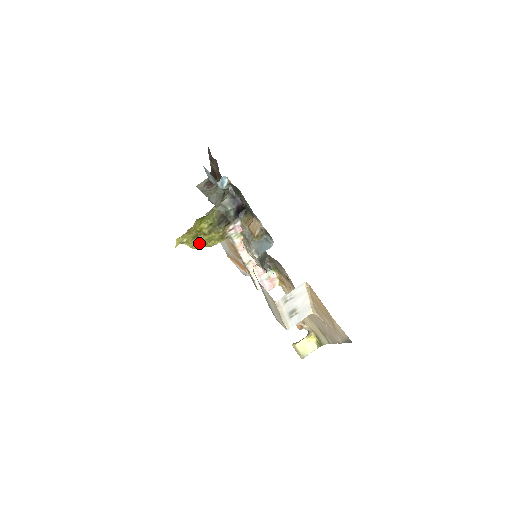
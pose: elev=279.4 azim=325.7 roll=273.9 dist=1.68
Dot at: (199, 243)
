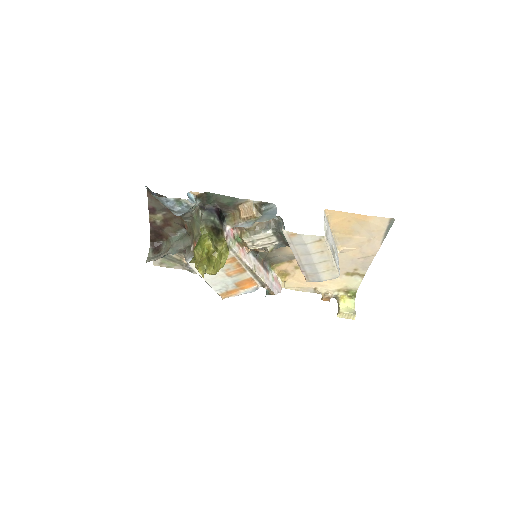
Dot at: (216, 264)
